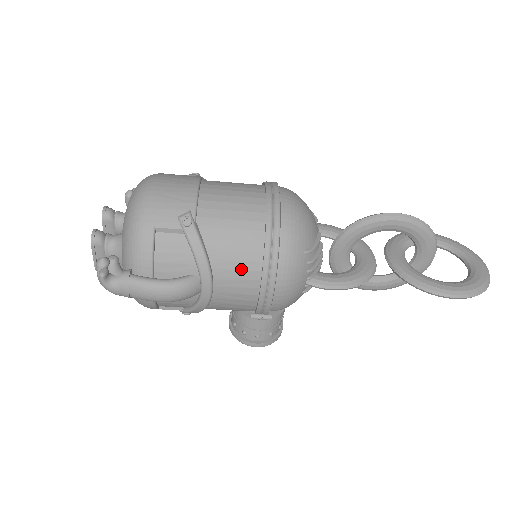
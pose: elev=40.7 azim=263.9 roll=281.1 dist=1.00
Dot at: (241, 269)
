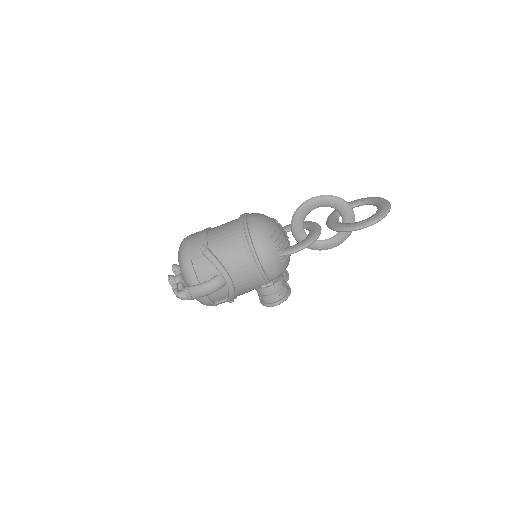
Dot at: (239, 261)
